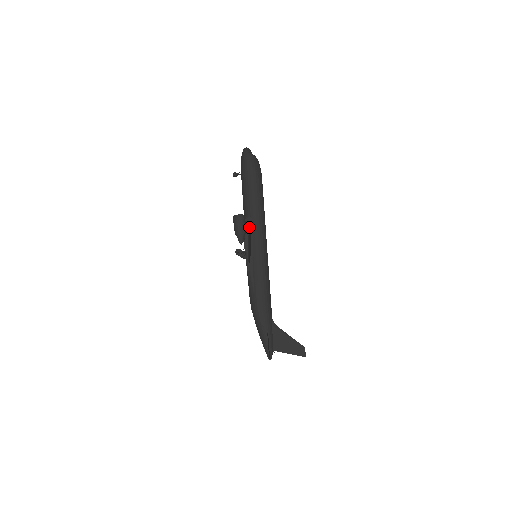
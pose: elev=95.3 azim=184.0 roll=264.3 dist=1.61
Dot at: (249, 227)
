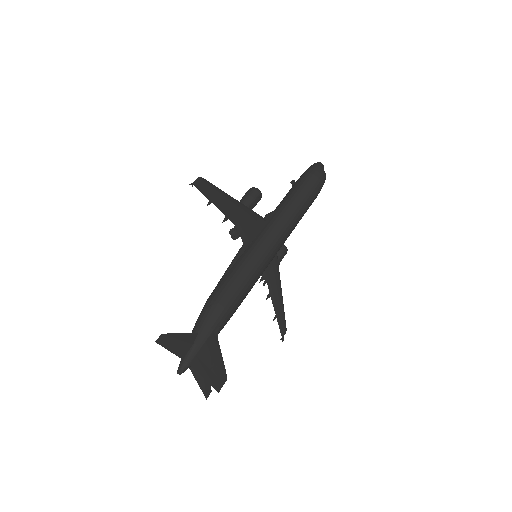
Dot at: (266, 220)
